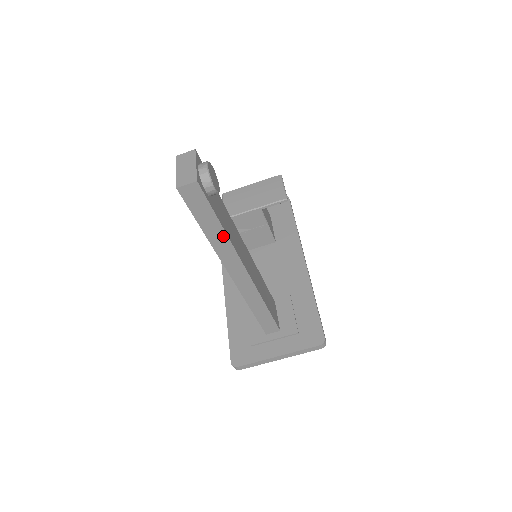
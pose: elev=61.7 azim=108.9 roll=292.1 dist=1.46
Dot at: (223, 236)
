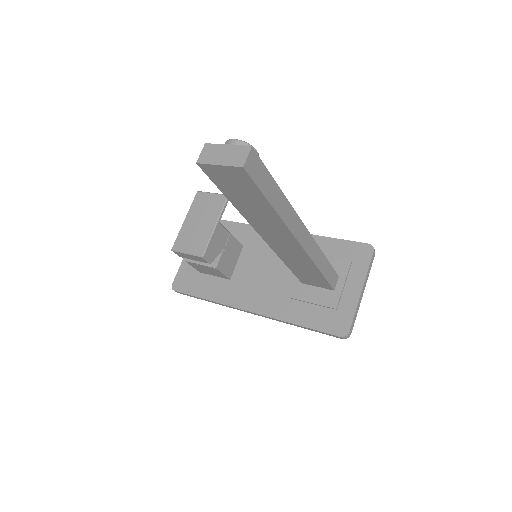
Dot at: (283, 199)
